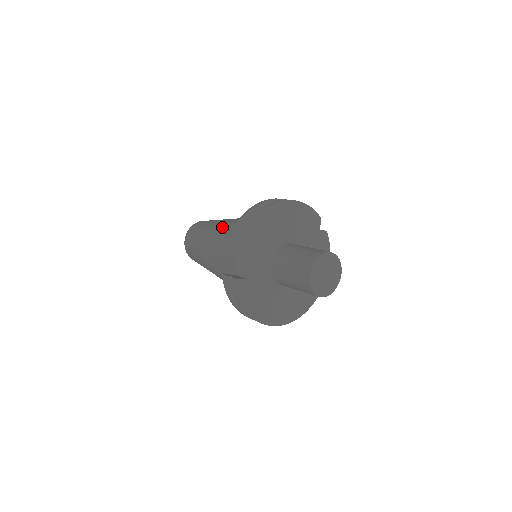
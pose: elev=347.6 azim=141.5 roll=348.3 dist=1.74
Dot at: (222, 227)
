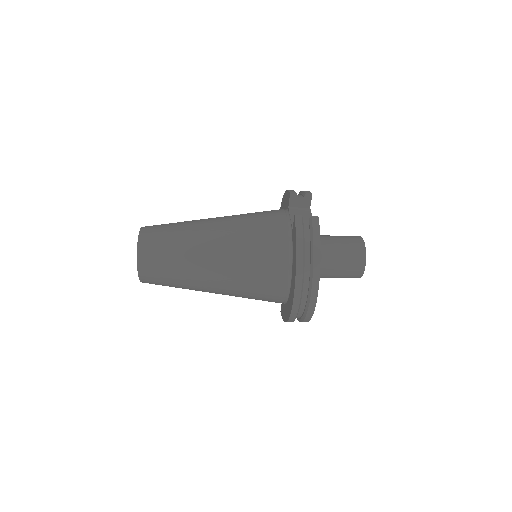
Dot at: occluded
